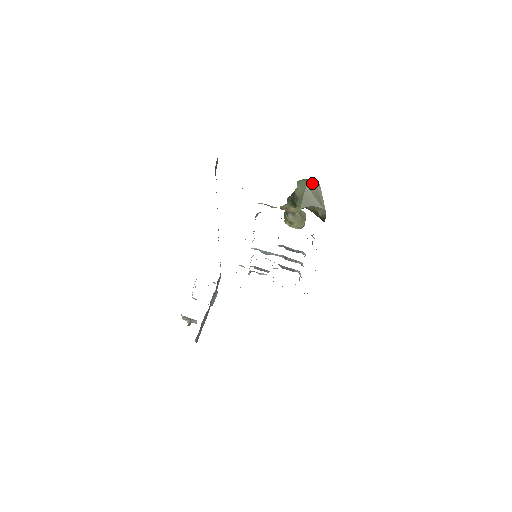
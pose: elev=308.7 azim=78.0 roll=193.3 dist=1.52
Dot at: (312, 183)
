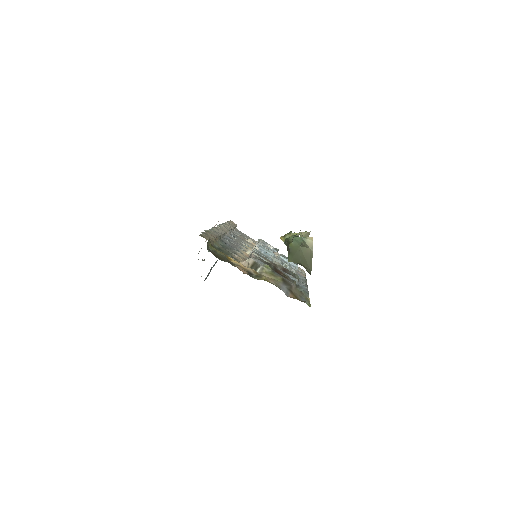
Dot at: (305, 246)
